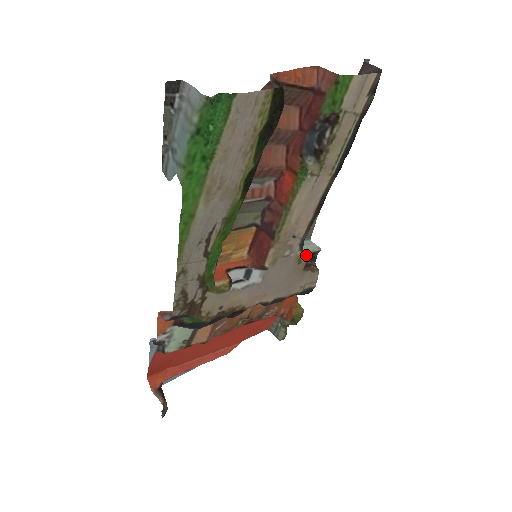
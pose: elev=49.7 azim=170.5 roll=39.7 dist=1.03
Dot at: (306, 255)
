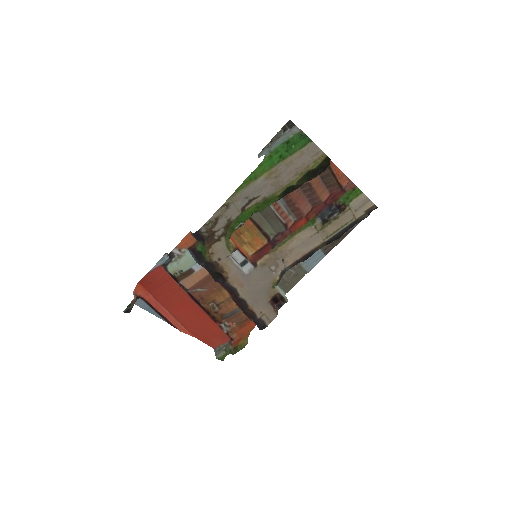
Dot at: (279, 291)
